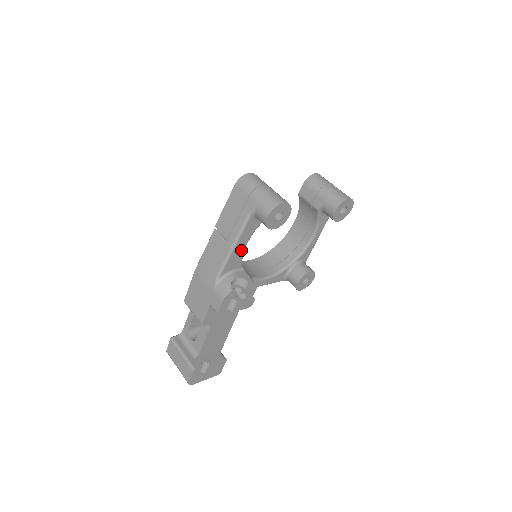
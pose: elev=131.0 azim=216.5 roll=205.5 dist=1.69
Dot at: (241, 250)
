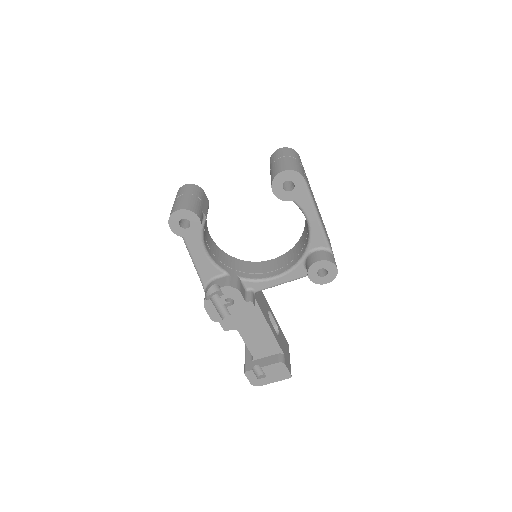
Dot at: (204, 258)
